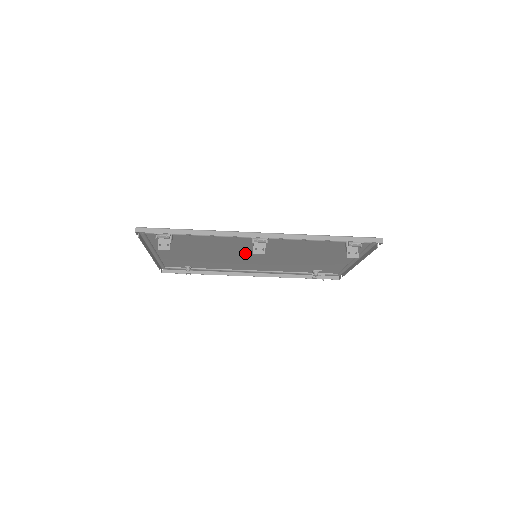
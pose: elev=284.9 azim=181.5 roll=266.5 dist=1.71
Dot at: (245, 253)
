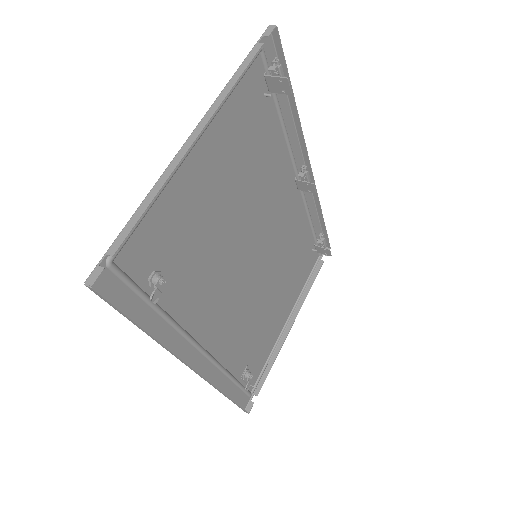
Dot at: (256, 237)
